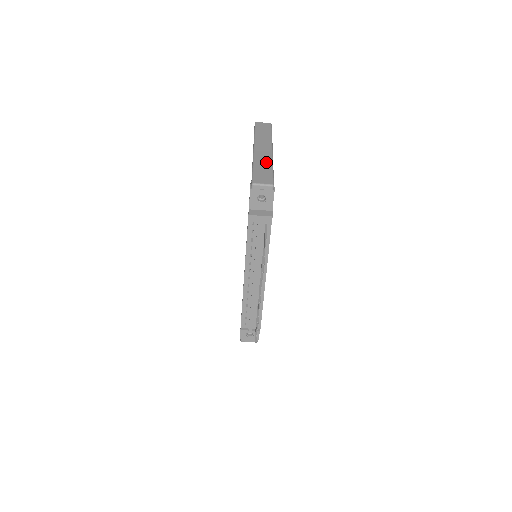
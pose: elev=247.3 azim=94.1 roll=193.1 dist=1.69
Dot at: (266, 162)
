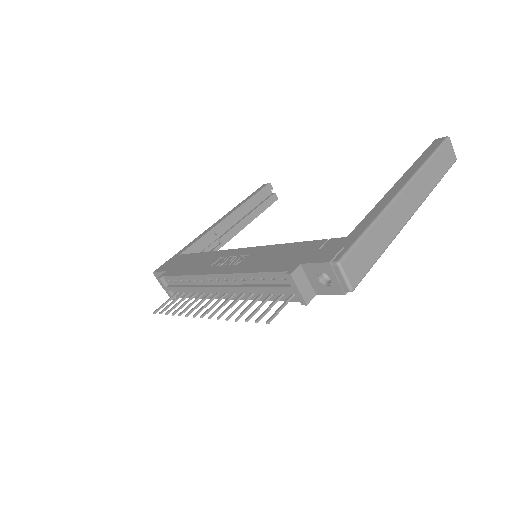
Dot at: (388, 235)
